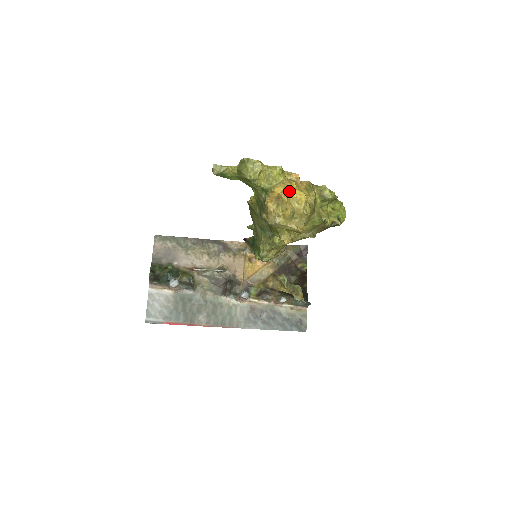
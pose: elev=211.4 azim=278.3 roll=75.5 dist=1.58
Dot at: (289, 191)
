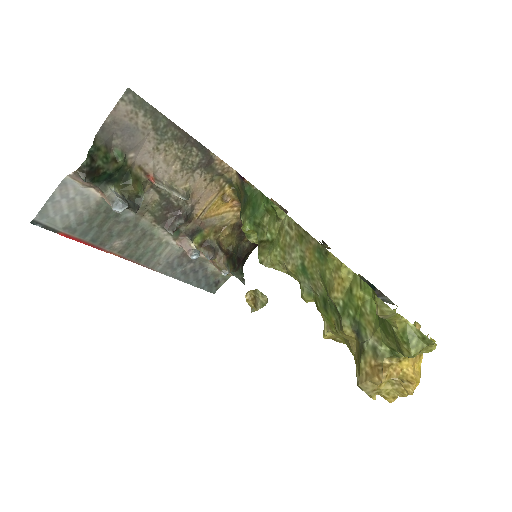
Dot at: occluded
